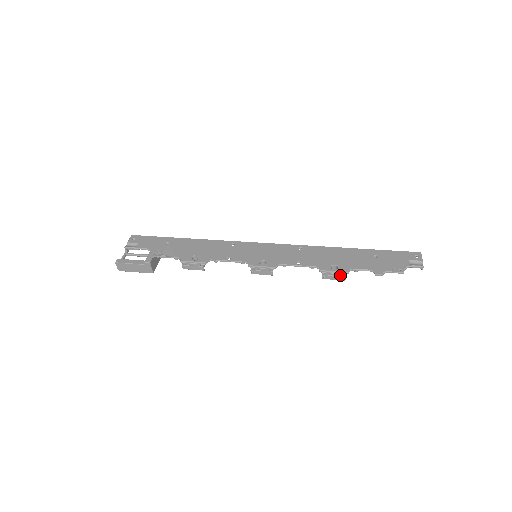
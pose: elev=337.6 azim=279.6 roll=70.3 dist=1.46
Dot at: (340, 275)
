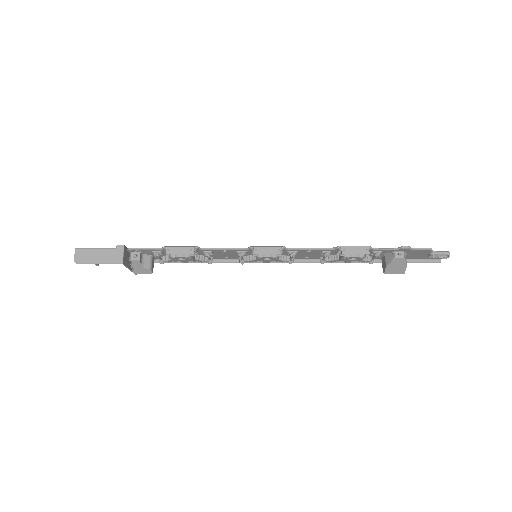
Dot at: (361, 251)
